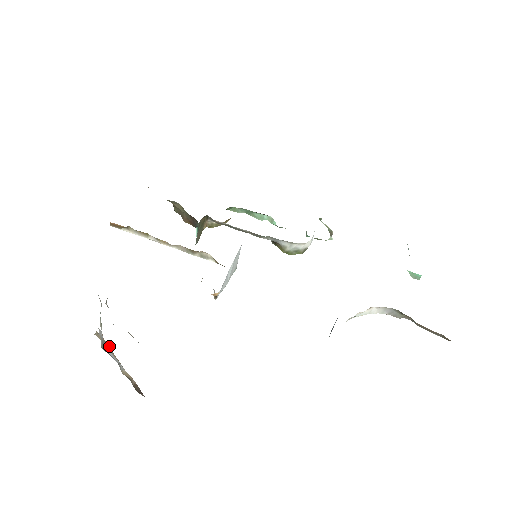
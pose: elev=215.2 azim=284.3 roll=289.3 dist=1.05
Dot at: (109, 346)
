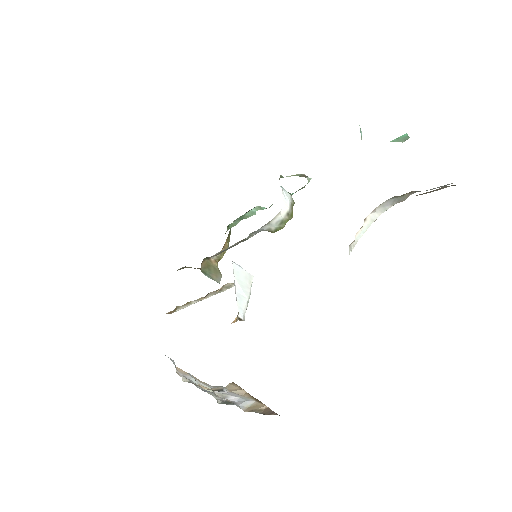
Dot at: (238, 390)
